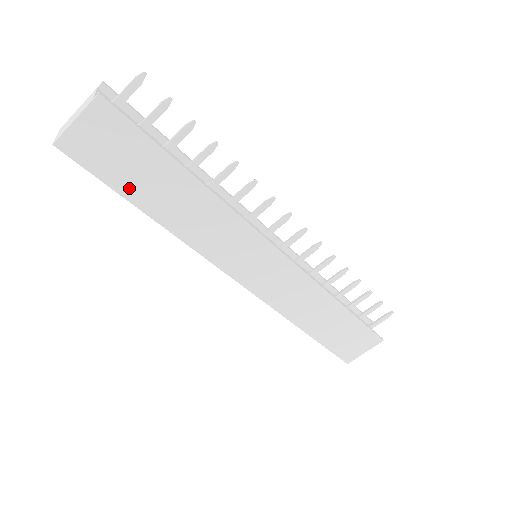
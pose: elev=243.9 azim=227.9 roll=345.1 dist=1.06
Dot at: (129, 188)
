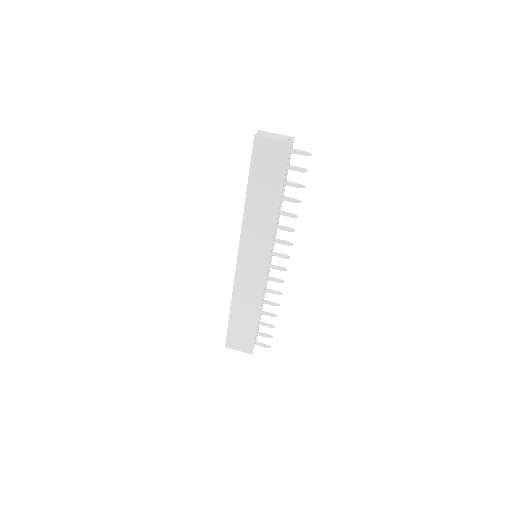
Dot at: (255, 178)
